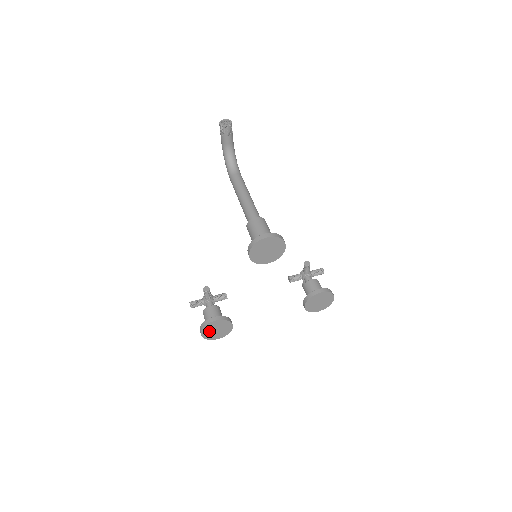
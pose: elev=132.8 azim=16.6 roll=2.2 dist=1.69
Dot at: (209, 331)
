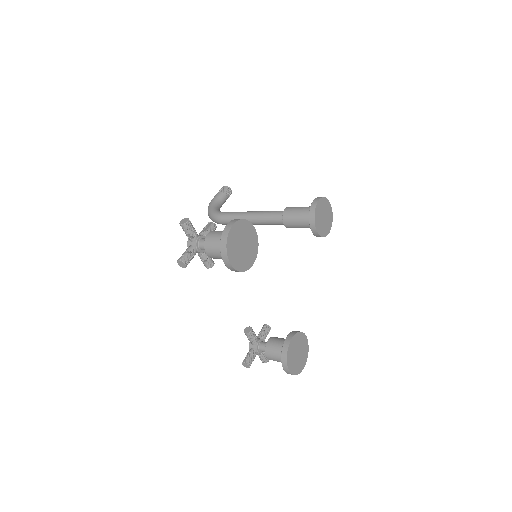
Dot at: (239, 234)
